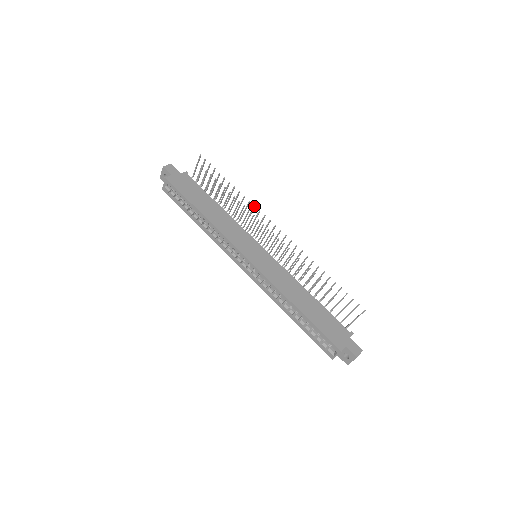
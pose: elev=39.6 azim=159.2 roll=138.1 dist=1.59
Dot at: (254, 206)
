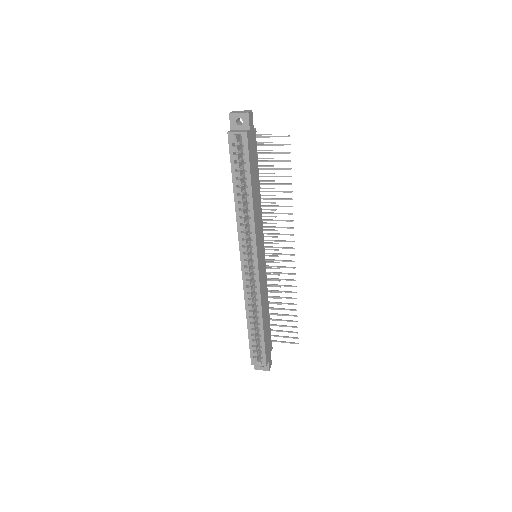
Dot at: occluded
